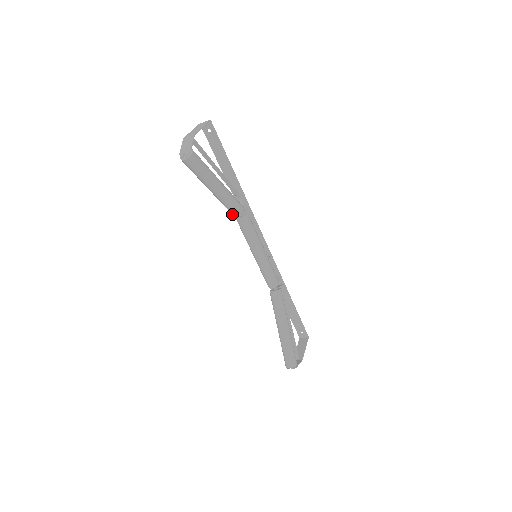
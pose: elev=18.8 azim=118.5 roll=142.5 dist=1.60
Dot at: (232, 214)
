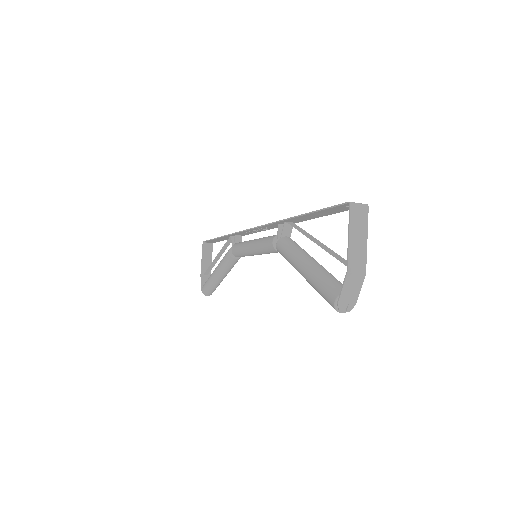
Dot at: (280, 253)
